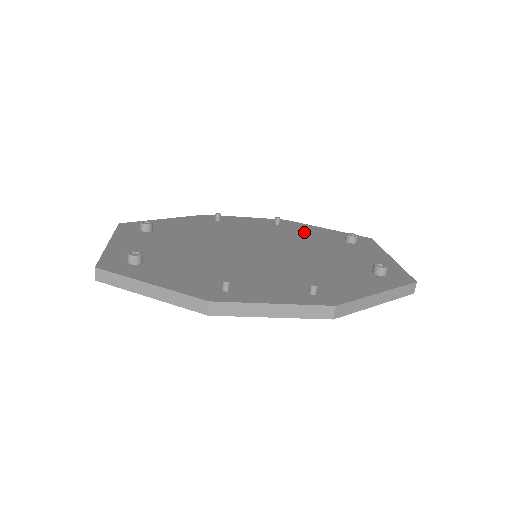
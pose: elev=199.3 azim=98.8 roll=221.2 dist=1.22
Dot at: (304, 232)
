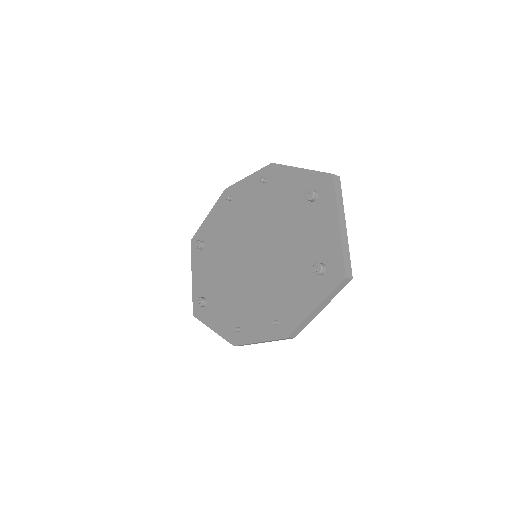
Dot at: (282, 192)
